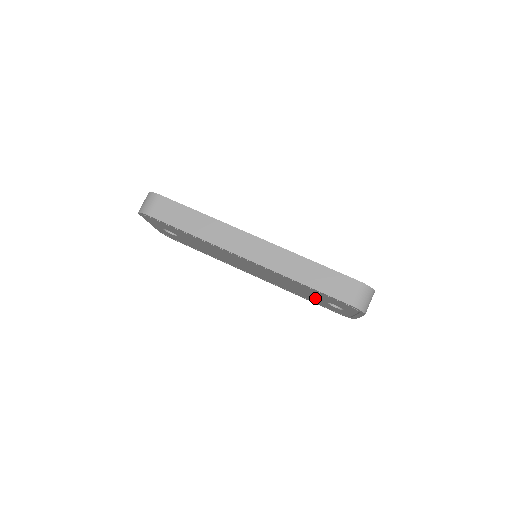
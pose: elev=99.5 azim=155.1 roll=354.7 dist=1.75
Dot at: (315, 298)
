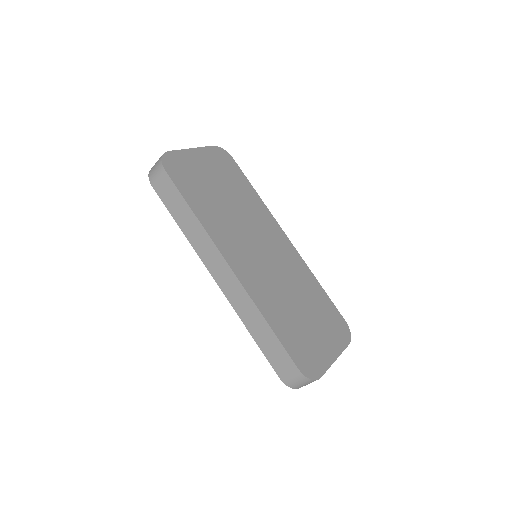
Dot at: occluded
